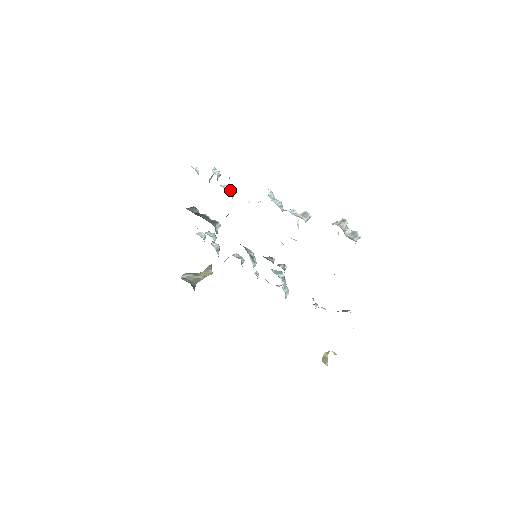
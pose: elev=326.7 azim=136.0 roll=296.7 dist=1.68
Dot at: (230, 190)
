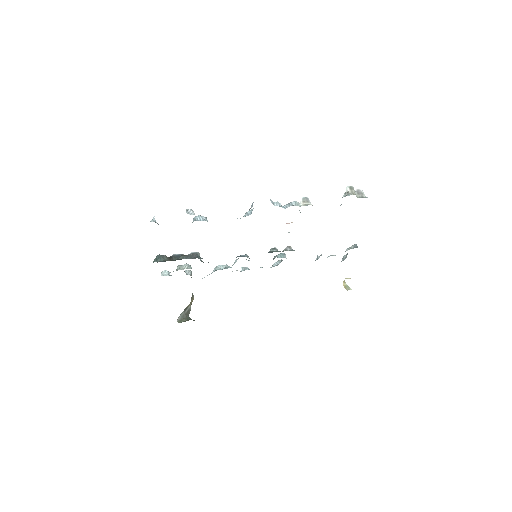
Dot at: (205, 219)
